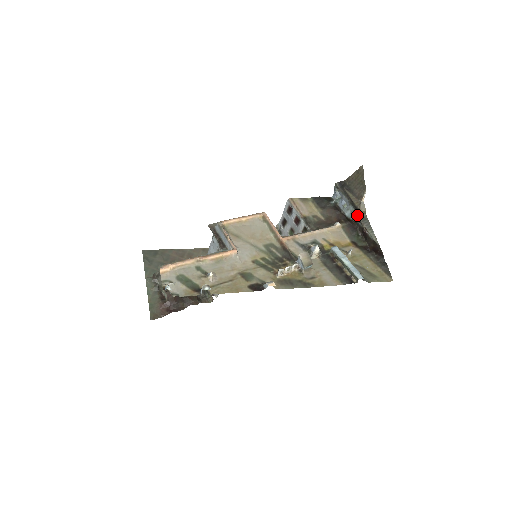
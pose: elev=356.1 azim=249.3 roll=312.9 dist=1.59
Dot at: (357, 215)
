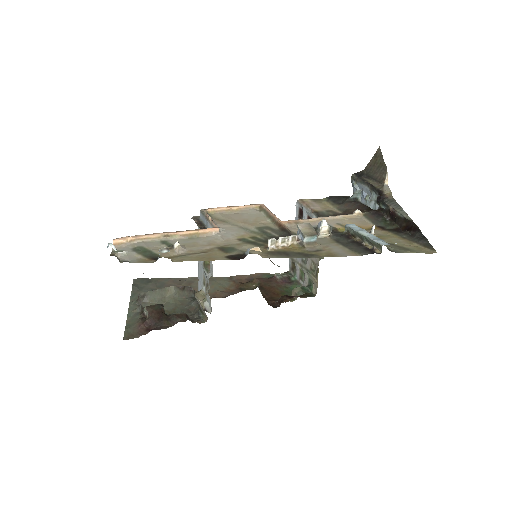
Dot at: (381, 199)
